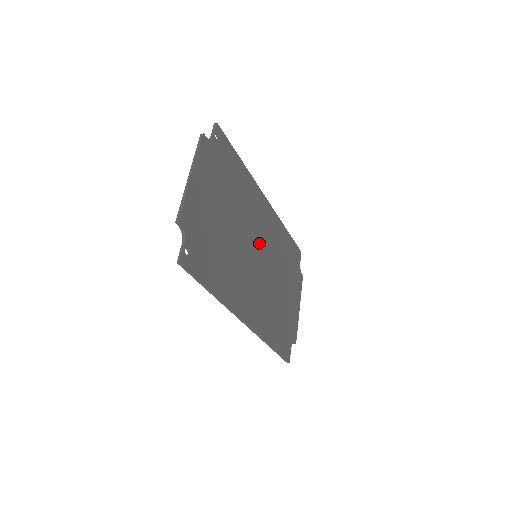
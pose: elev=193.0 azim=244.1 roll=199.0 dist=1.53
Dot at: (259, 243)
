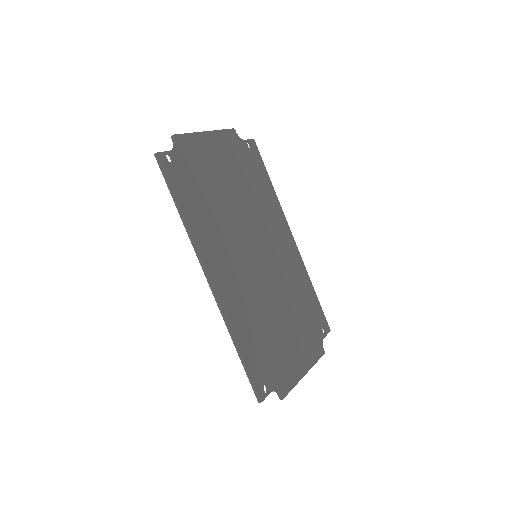
Dot at: (265, 251)
